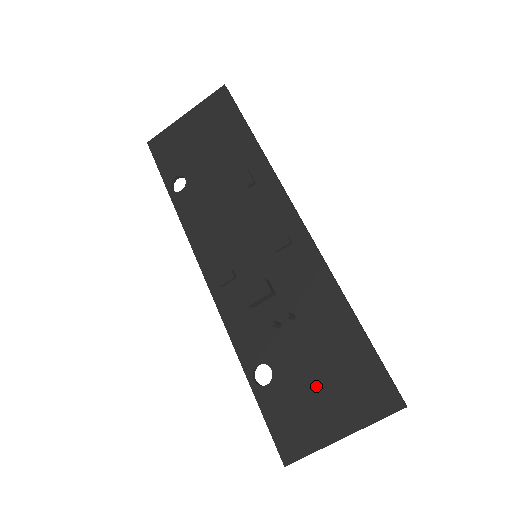
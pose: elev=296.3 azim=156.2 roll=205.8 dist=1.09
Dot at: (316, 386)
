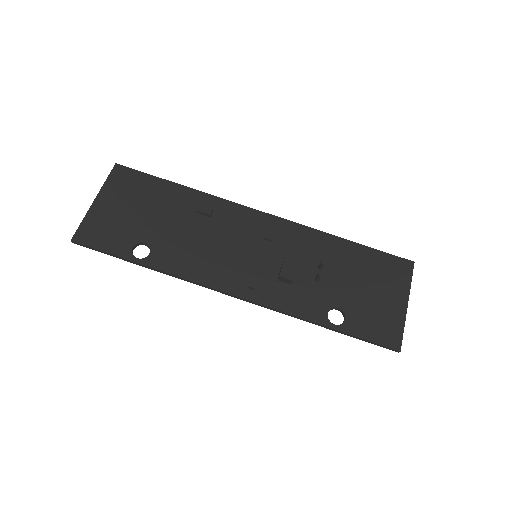
Dot at: (369, 293)
